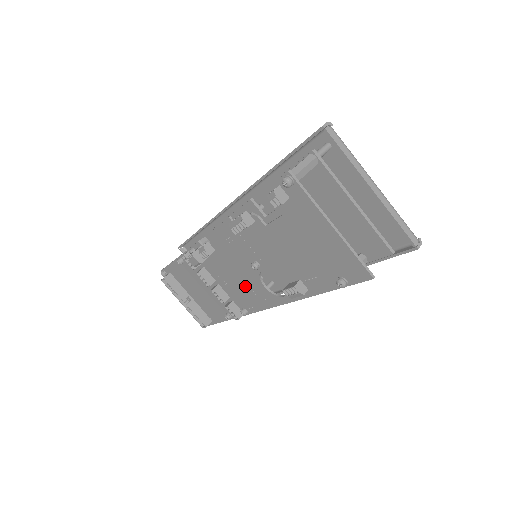
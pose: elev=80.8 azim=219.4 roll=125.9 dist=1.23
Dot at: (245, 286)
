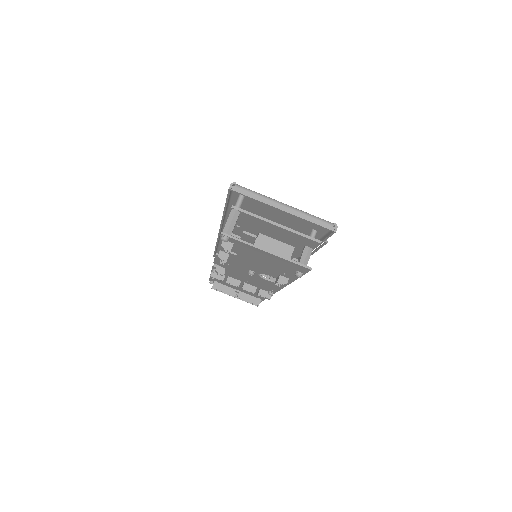
Dot at: (258, 281)
